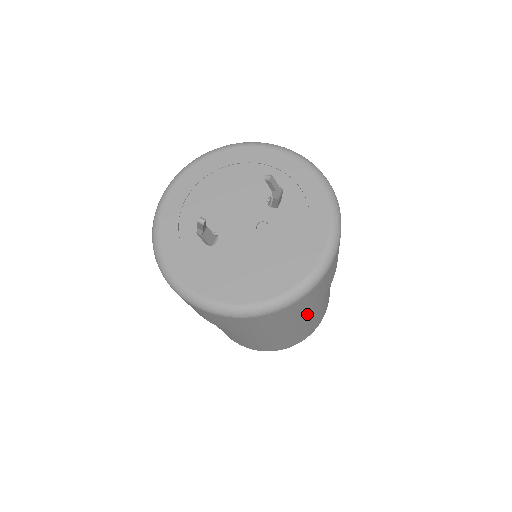
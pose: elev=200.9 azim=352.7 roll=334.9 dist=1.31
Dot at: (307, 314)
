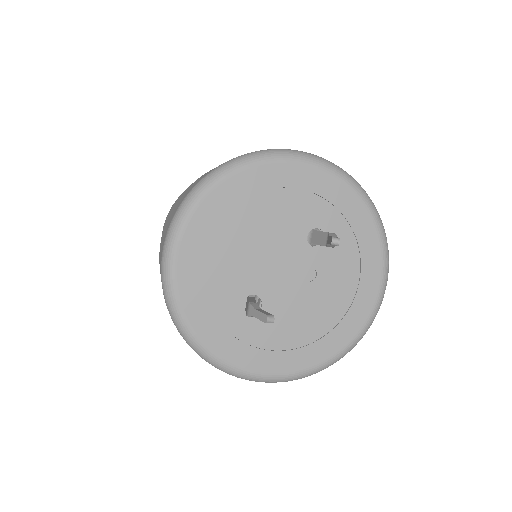
Dot at: occluded
